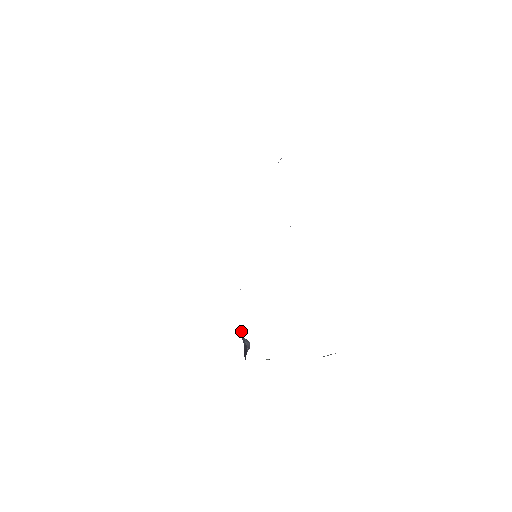
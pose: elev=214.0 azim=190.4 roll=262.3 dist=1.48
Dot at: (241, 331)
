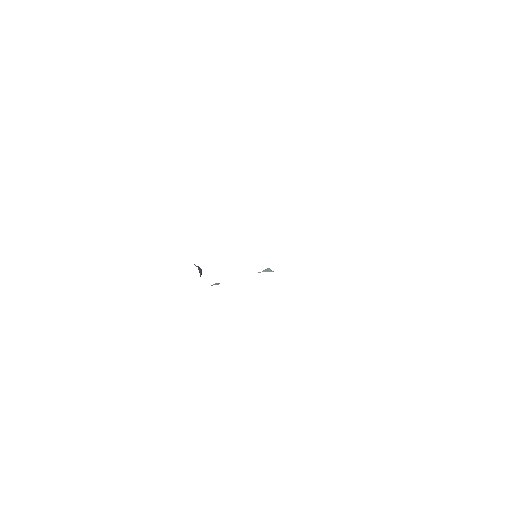
Dot at: occluded
